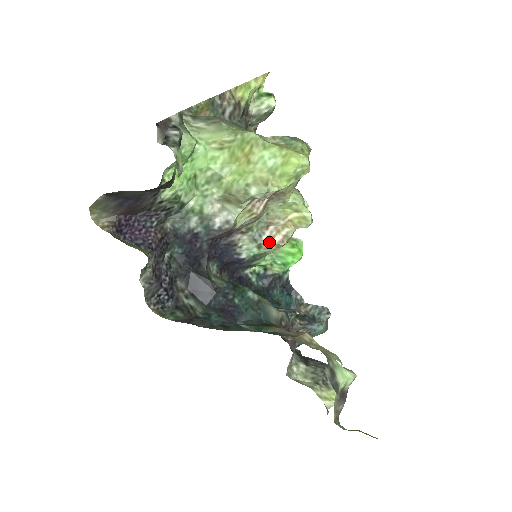
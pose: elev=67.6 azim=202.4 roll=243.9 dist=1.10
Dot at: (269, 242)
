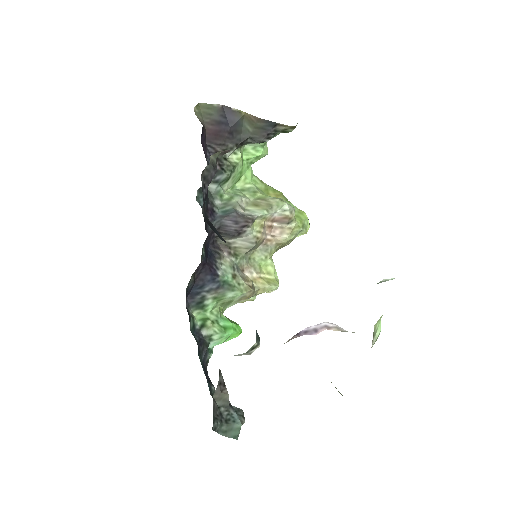
Dot at: (242, 279)
